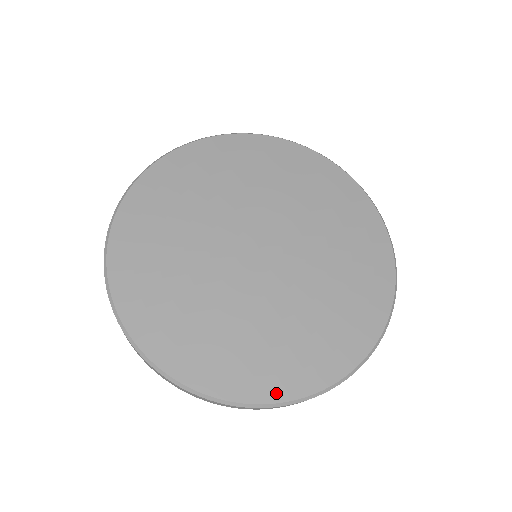
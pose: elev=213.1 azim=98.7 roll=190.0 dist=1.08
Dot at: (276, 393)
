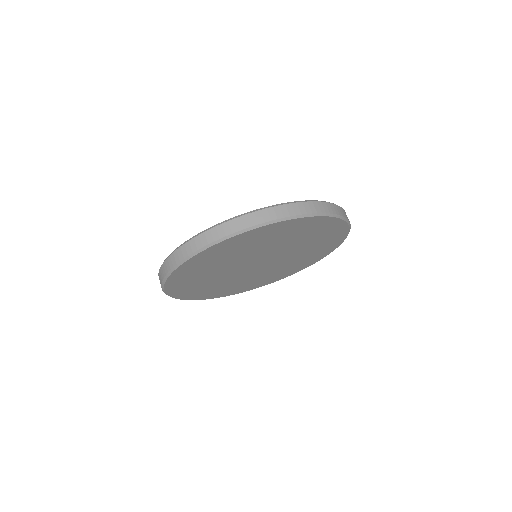
Dot at: occluded
